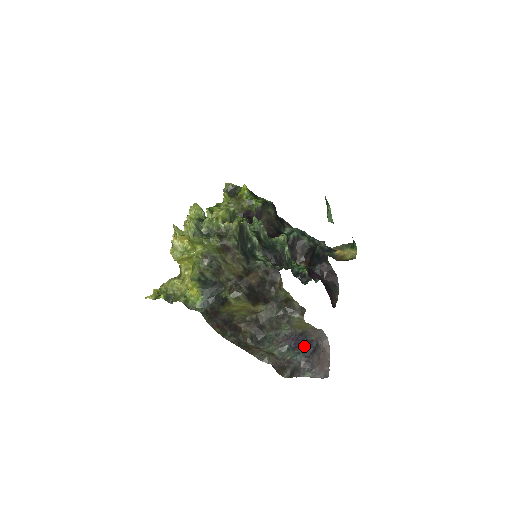
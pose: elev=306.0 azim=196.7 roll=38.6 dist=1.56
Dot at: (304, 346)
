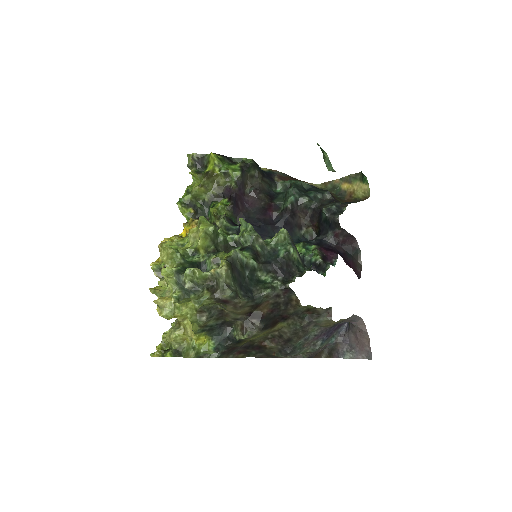
Dot at: (337, 329)
